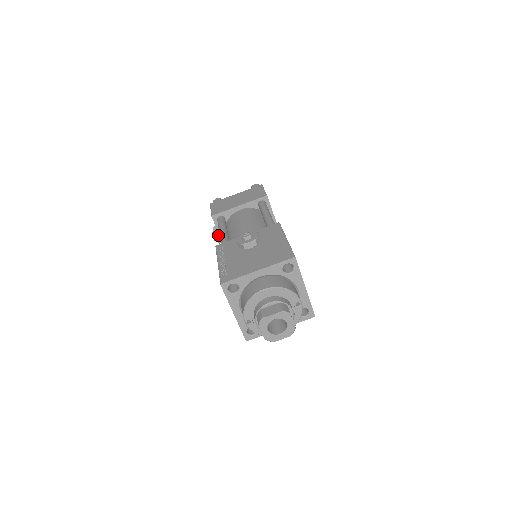
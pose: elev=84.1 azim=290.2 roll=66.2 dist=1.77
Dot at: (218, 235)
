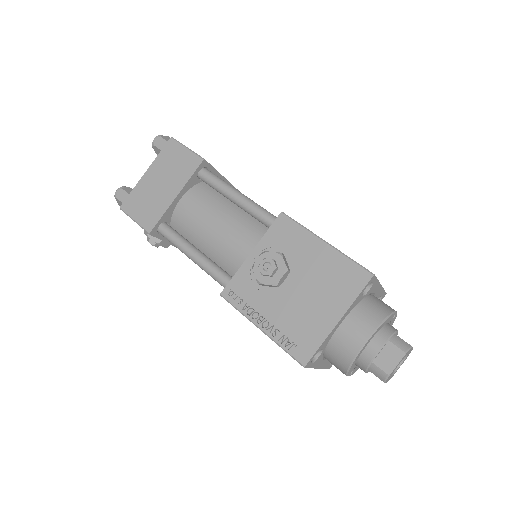
Dot at: (162, 242)
